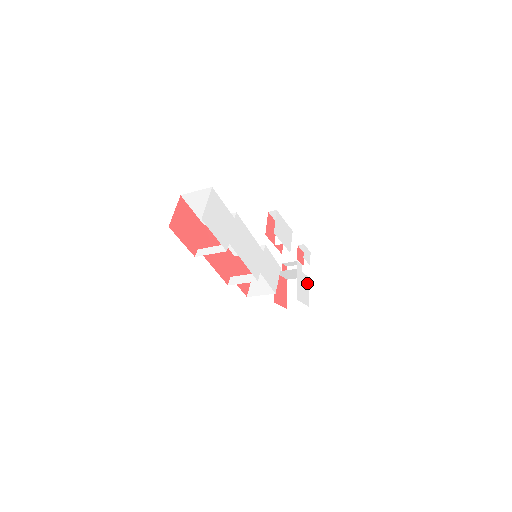
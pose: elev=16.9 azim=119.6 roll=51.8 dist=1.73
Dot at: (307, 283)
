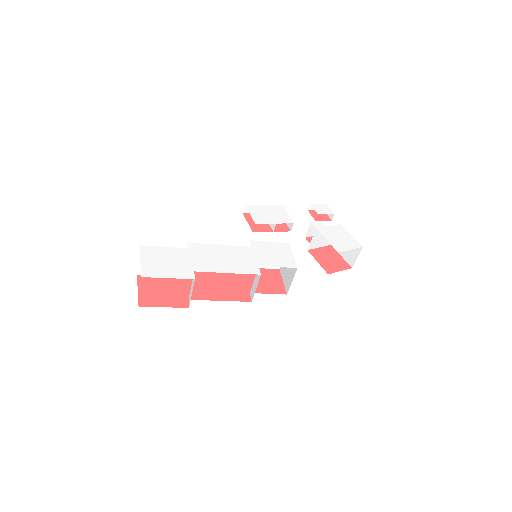
Dot at: (343, 230)
